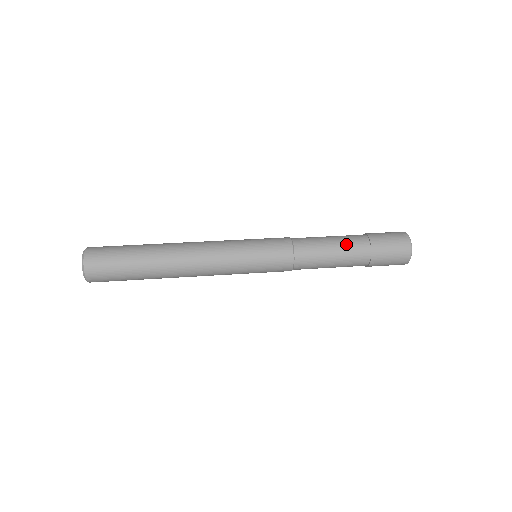
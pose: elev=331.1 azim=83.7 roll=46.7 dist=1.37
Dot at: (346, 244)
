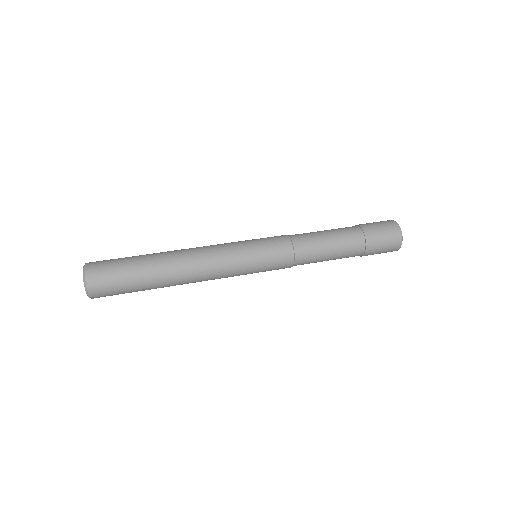
Dot at: (342, 238)
